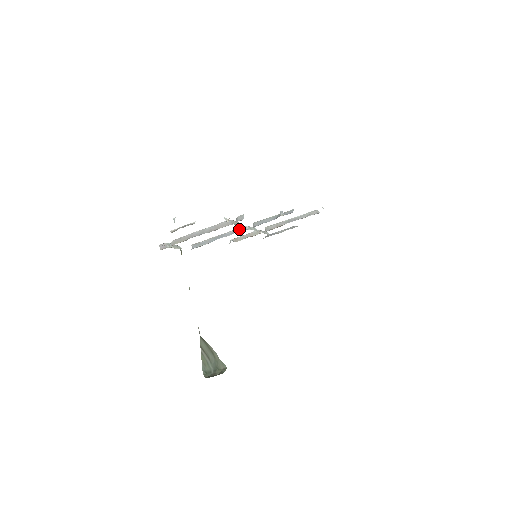
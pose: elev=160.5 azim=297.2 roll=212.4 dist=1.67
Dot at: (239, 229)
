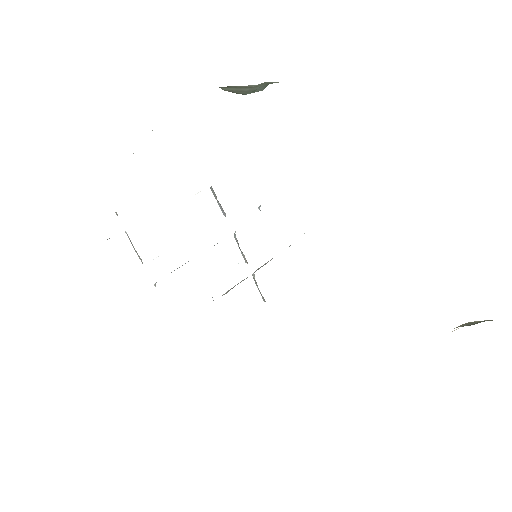
Dot at: occluded
